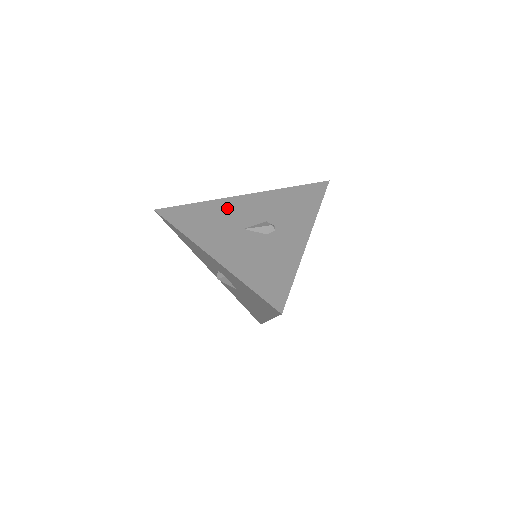
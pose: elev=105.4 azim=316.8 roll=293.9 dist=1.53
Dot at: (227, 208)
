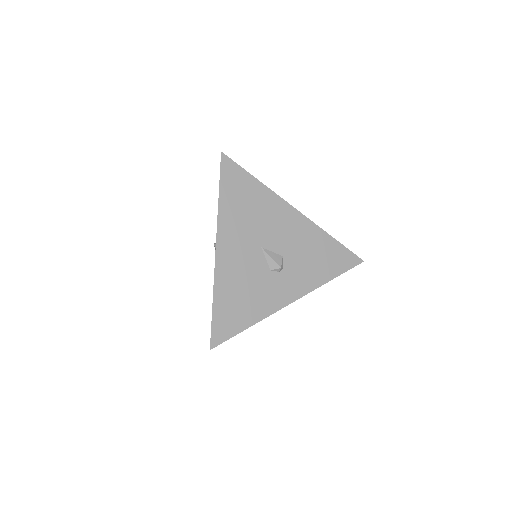
Dot at: (272, 211)
